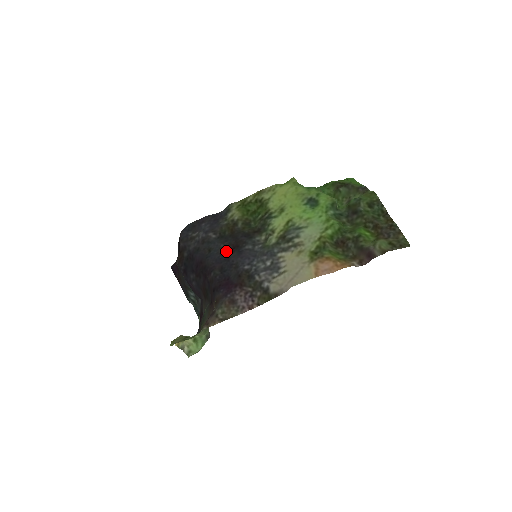
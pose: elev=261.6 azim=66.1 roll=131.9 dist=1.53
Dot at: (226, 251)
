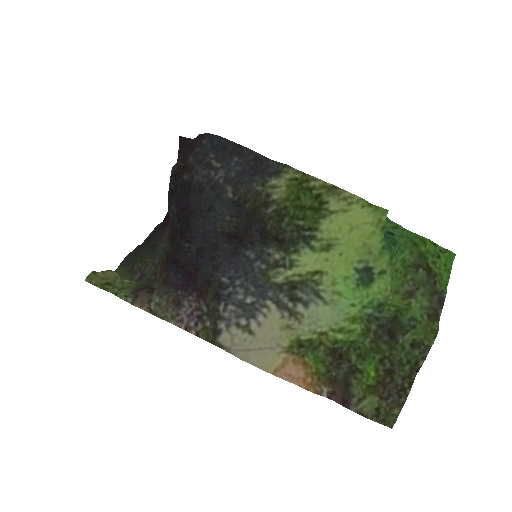
Dot at: (224, 232)
